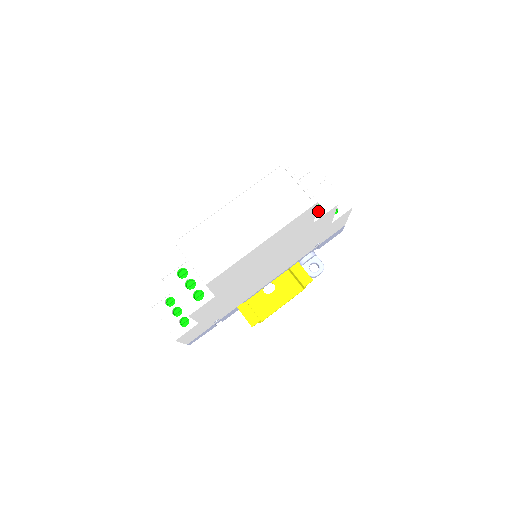
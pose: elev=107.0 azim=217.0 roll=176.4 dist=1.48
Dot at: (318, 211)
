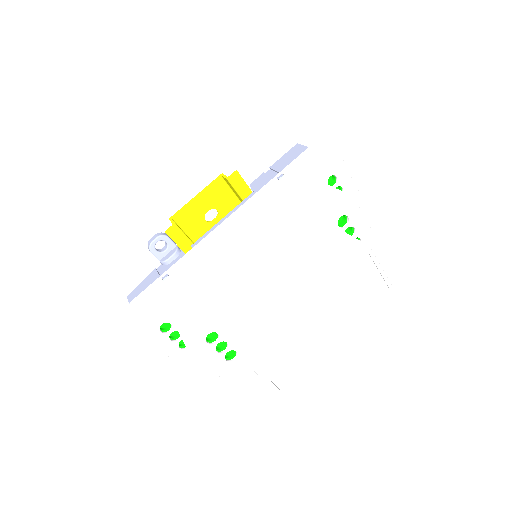
Dot at: occluded
